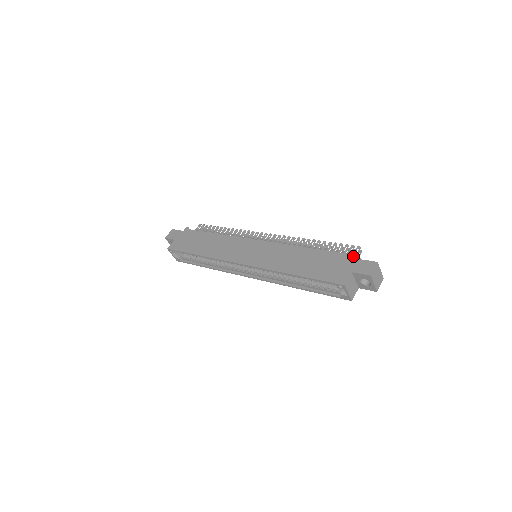
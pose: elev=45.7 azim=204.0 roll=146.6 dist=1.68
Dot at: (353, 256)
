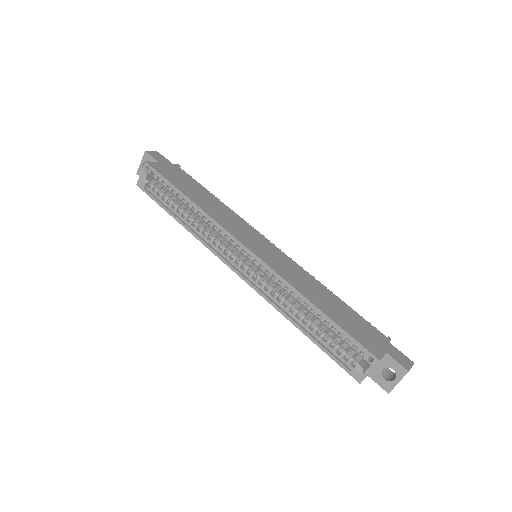
Dot at: (387, 338)
